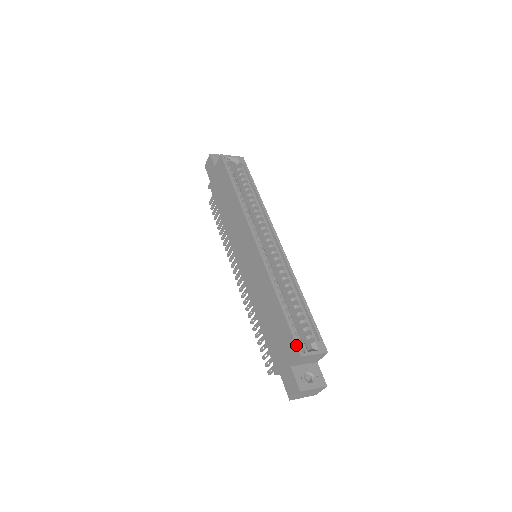
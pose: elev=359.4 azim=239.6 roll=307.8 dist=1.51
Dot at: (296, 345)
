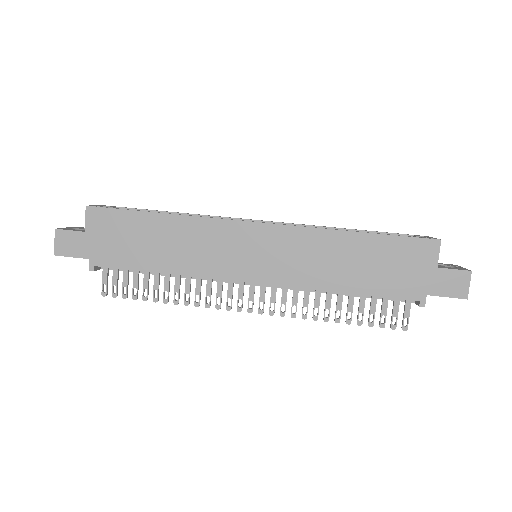
Dot at: (425, 238)
